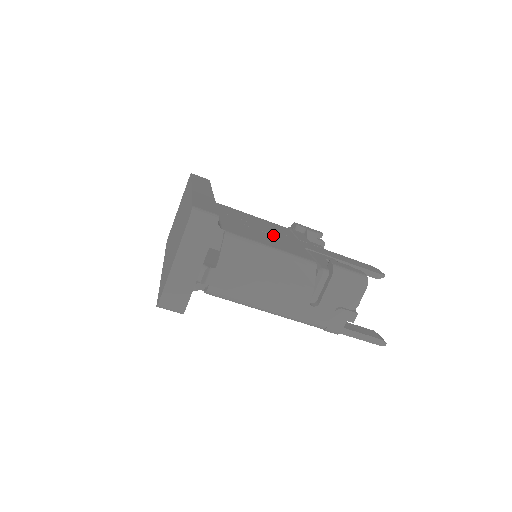
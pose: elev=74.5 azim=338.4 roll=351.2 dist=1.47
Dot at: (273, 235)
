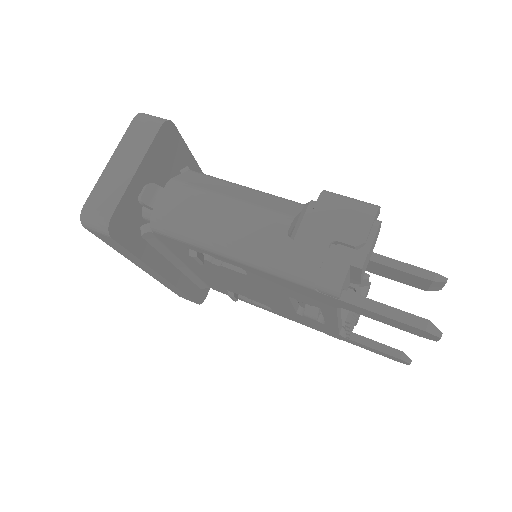
Dot at: occluded
